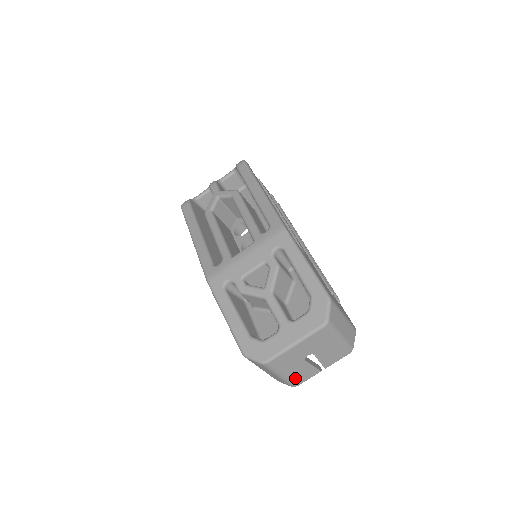
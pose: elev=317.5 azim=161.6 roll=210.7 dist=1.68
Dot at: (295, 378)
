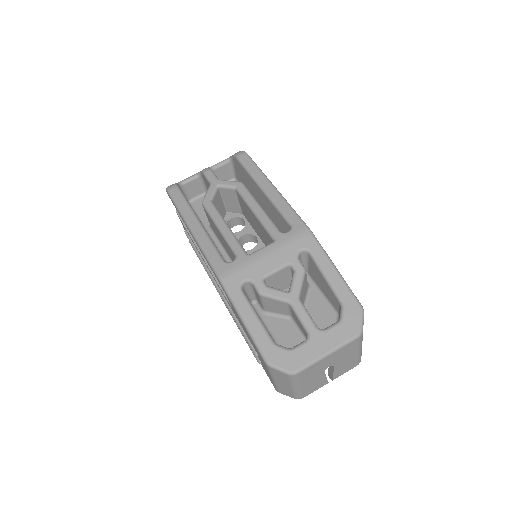
Dot at: (306, 390)
